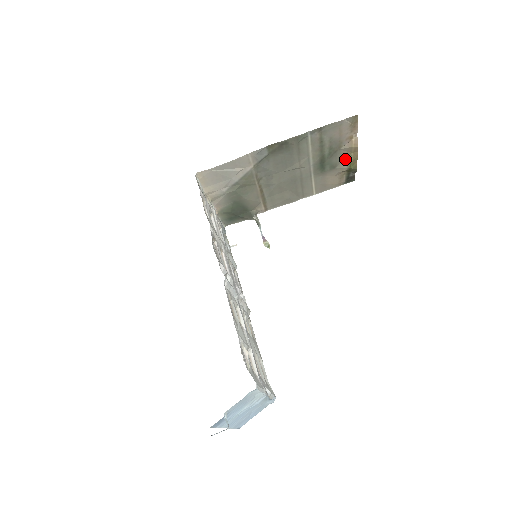
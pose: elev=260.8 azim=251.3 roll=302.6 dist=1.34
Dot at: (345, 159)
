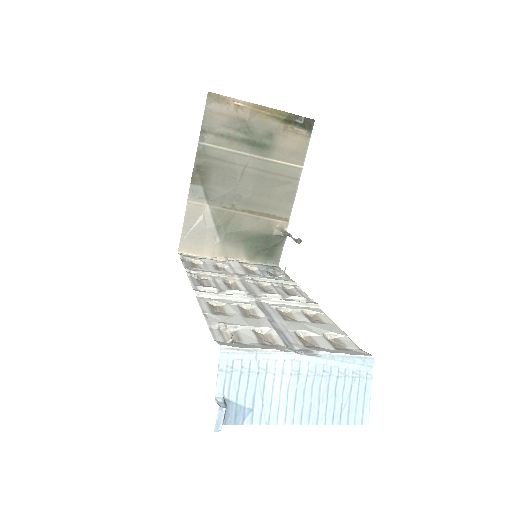
Dot at: (267, 121)
